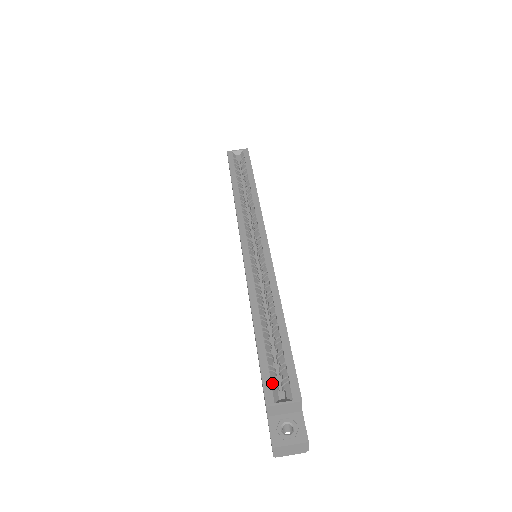
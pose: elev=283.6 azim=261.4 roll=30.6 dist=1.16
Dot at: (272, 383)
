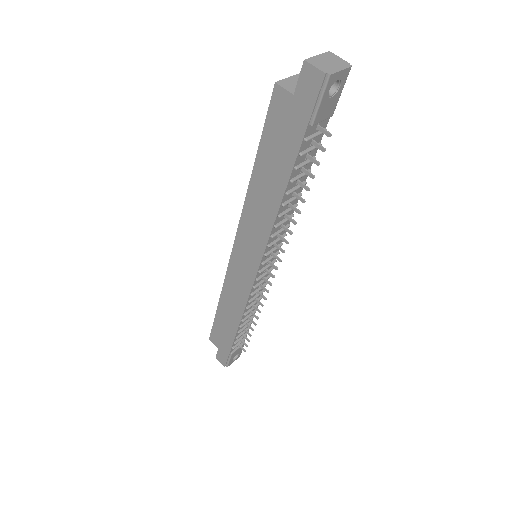
Dot at: occluded
